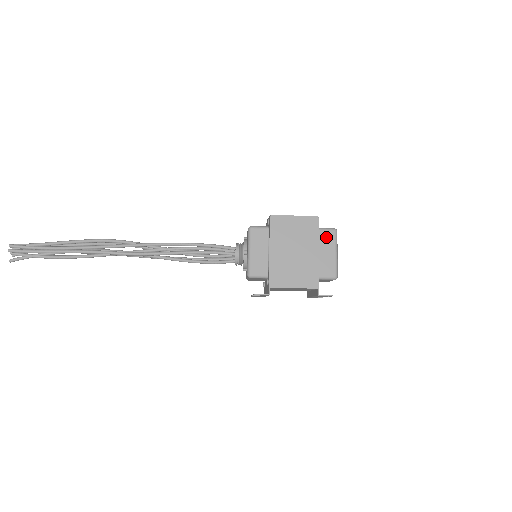
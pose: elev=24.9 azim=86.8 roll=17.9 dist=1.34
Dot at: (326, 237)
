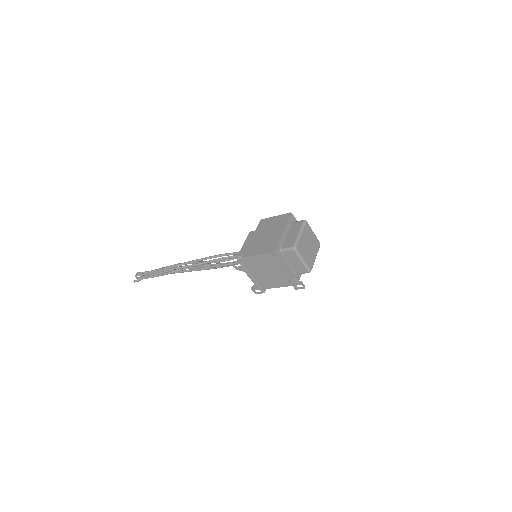
Dot at: (296, 225)
